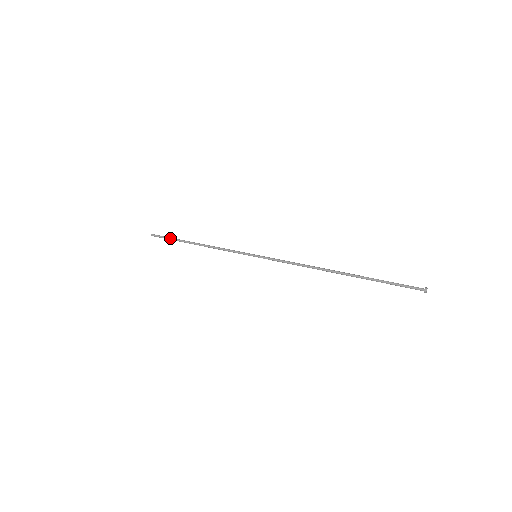
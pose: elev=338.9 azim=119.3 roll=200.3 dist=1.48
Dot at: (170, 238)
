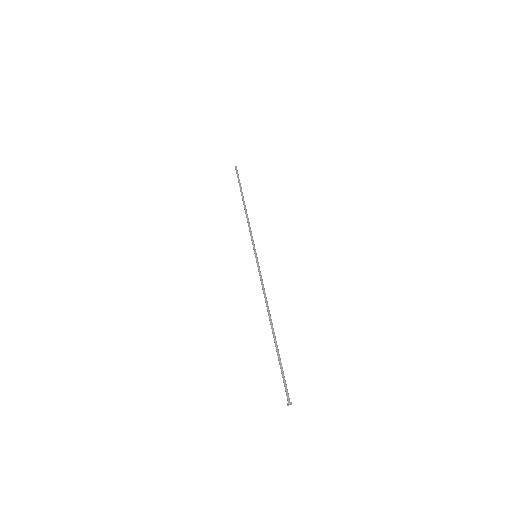
Dot at: occluded
